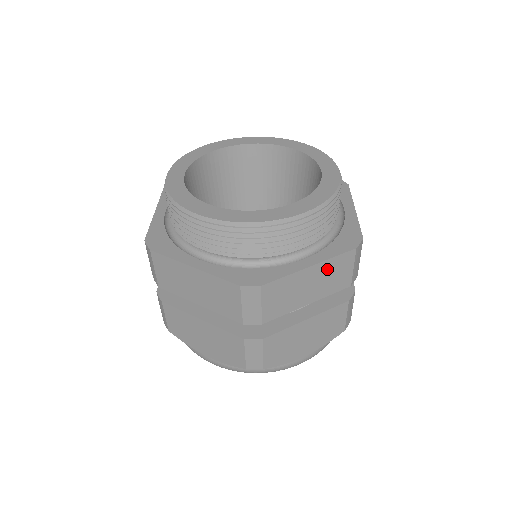
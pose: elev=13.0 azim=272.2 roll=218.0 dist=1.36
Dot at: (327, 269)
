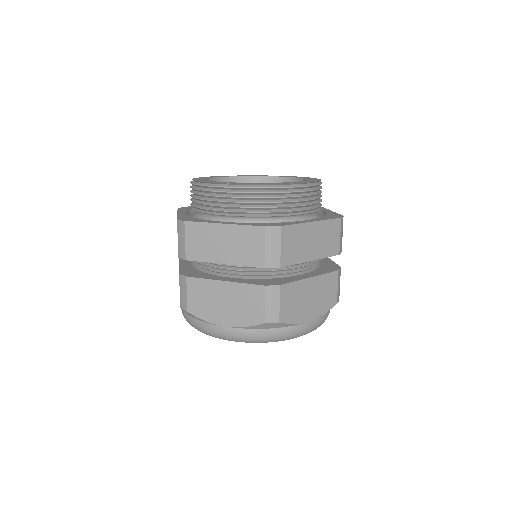
Dot at: (323, 230)
